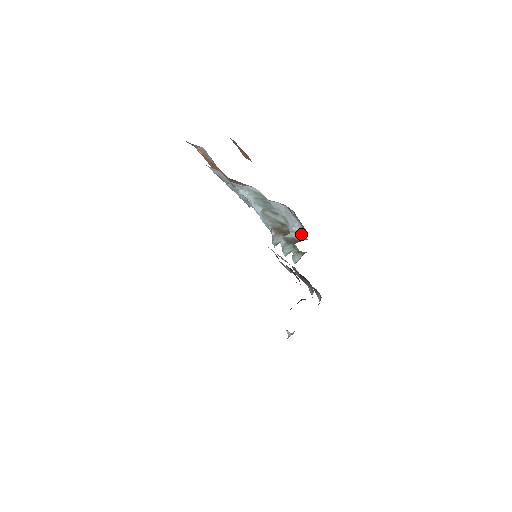
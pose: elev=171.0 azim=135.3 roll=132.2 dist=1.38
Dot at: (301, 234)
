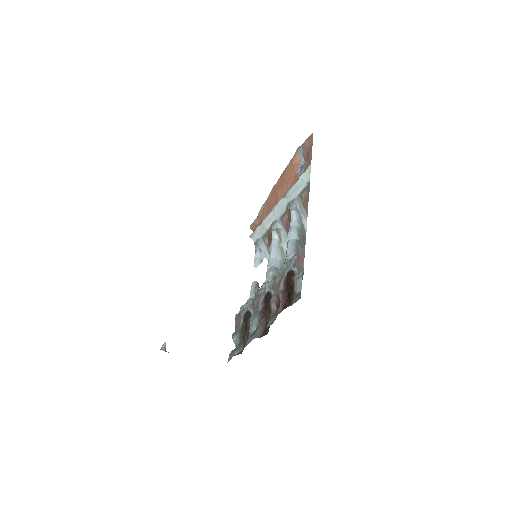
Dot at: occluded
